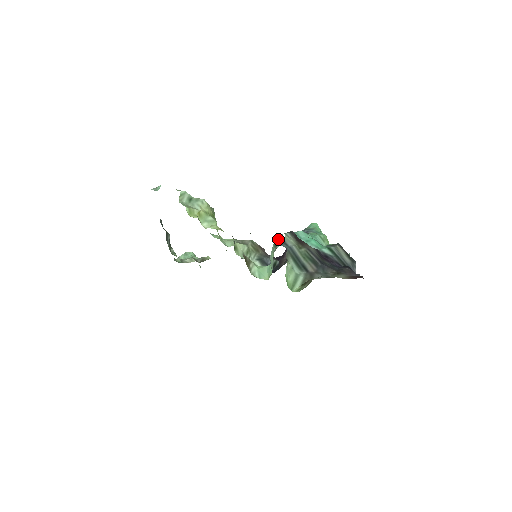
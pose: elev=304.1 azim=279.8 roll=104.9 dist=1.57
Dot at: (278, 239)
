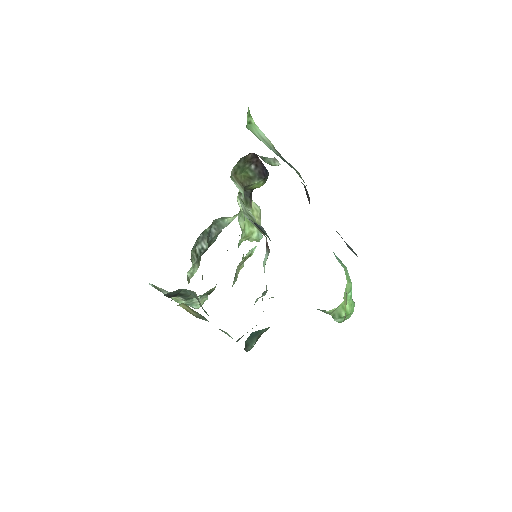
Dot at: occluded
